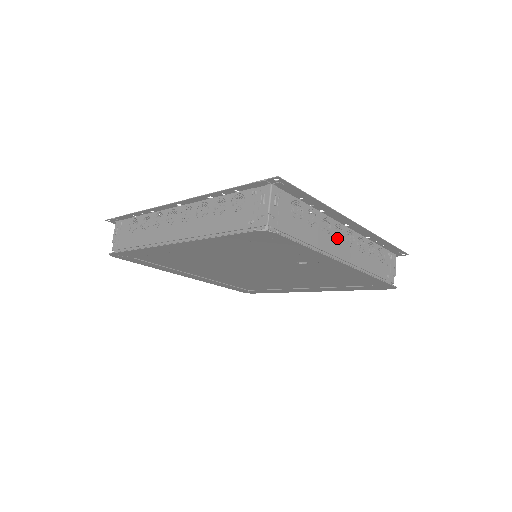
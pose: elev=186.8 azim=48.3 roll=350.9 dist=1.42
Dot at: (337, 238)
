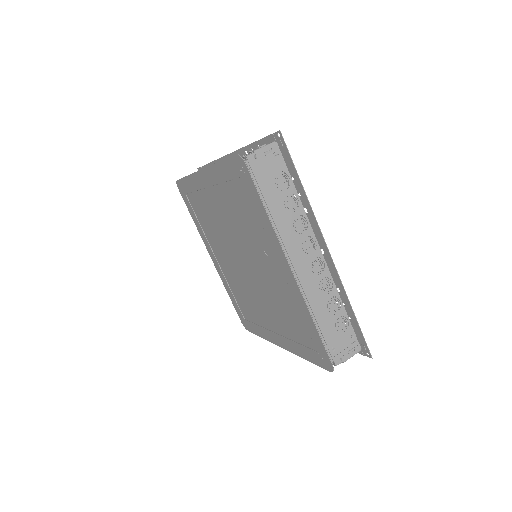
Dot at: (304, 247)
